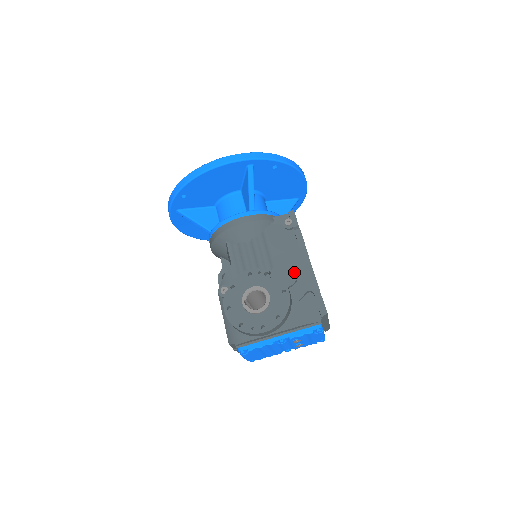
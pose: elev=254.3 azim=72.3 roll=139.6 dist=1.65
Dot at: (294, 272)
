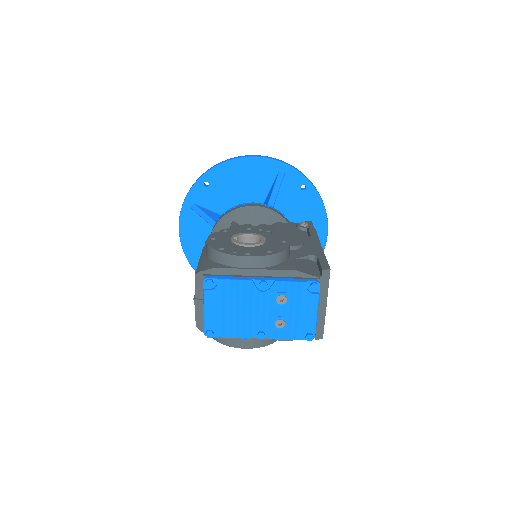
Dot at: (300, 241)
